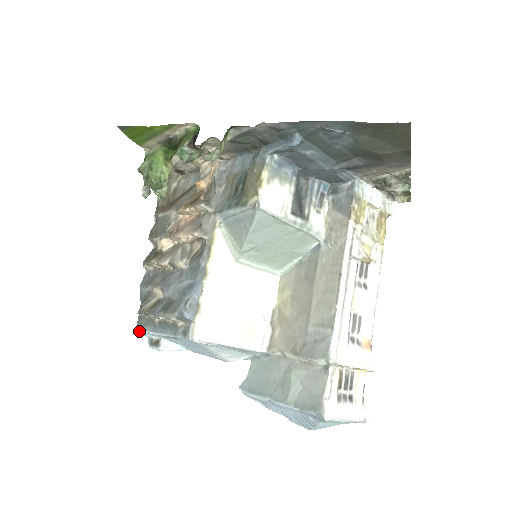
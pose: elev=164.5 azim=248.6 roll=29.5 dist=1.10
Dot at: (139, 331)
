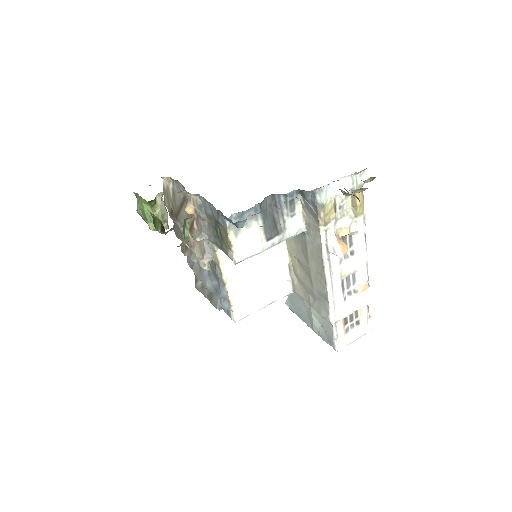
Dot at: occluded
